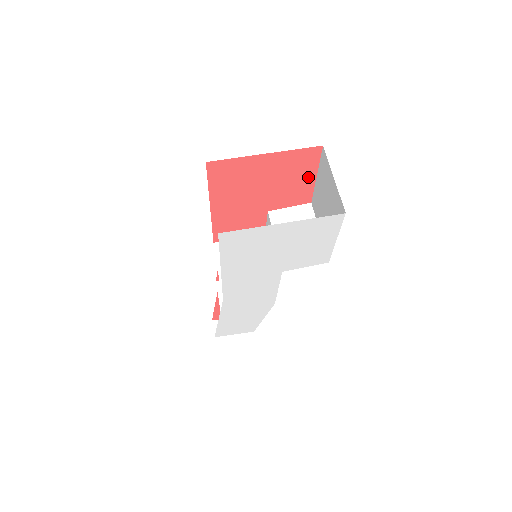
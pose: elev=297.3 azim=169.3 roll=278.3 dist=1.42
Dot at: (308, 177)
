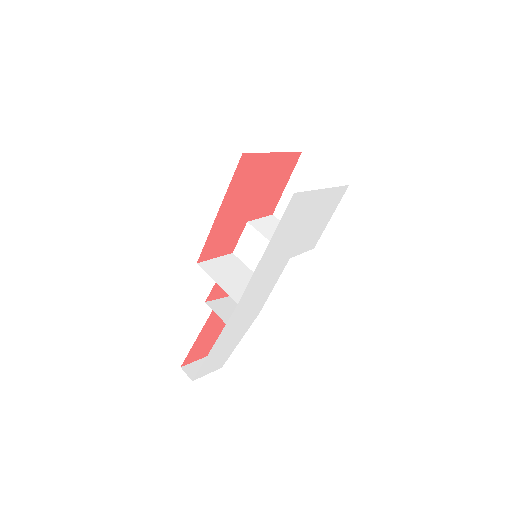
Dot at: (282, 184)
